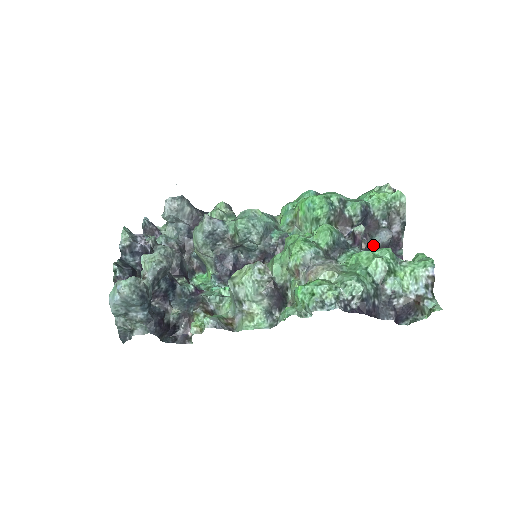
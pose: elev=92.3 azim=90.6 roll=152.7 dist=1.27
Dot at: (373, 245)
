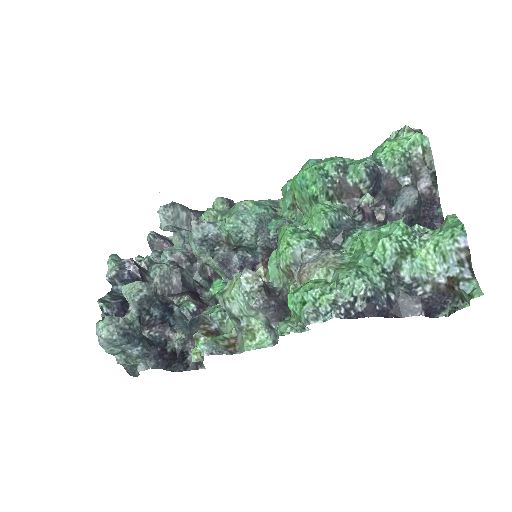
Dot at: (396, 212)
